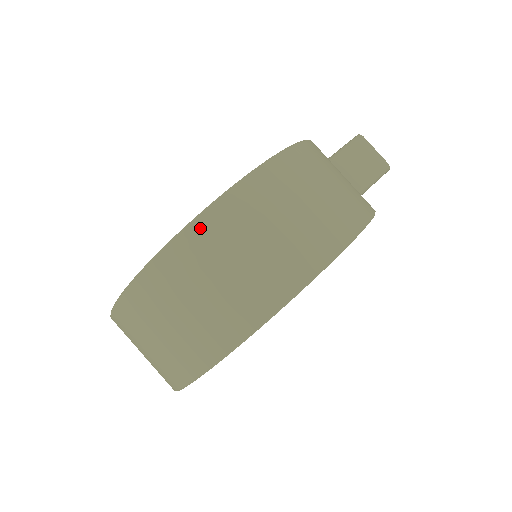
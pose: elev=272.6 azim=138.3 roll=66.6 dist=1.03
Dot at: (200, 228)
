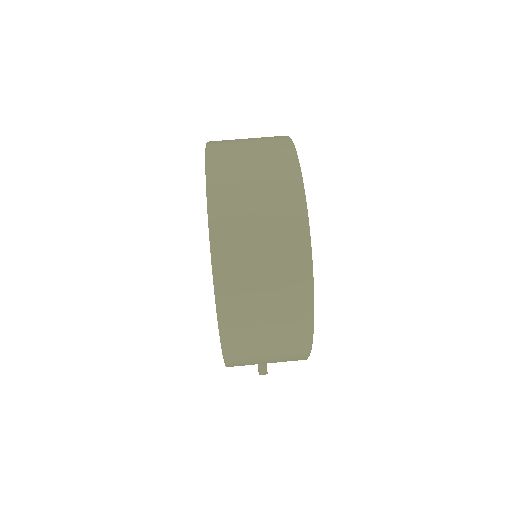
Dot at: (214, 142)
